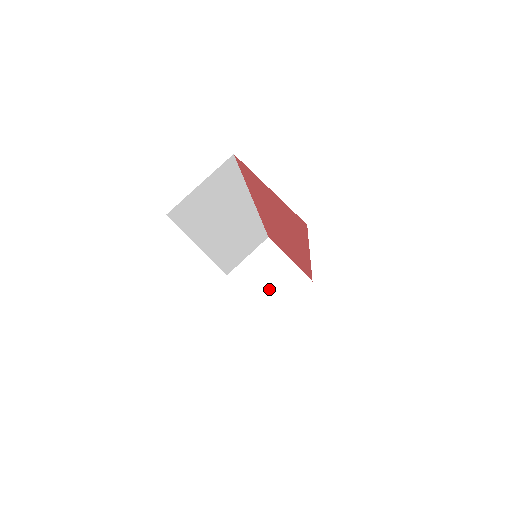
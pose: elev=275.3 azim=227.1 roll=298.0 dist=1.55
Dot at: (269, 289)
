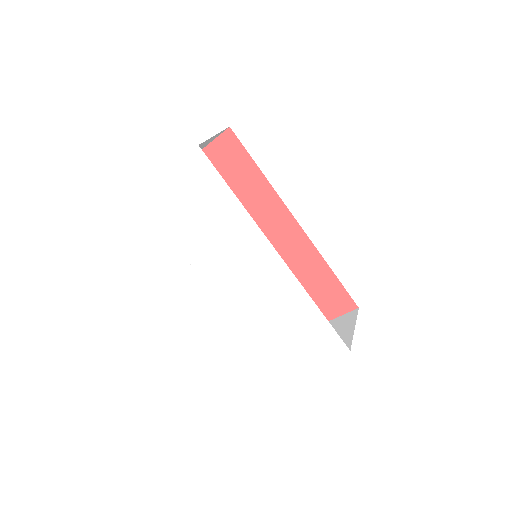
Dot at: occluded
